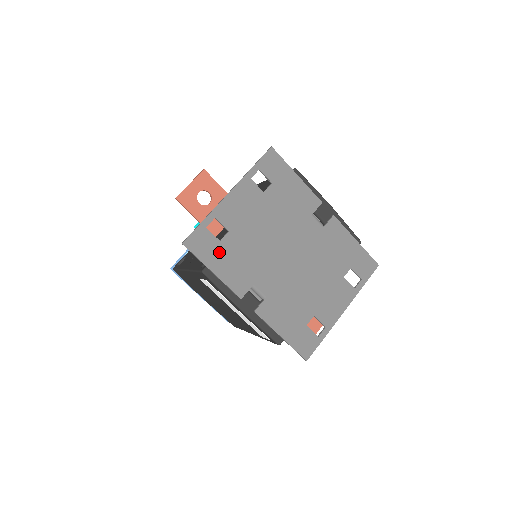
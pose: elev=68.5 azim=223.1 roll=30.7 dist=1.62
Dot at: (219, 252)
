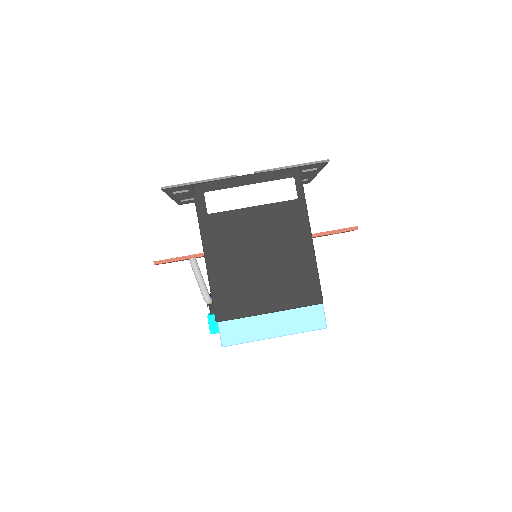
Dot at: occluded
